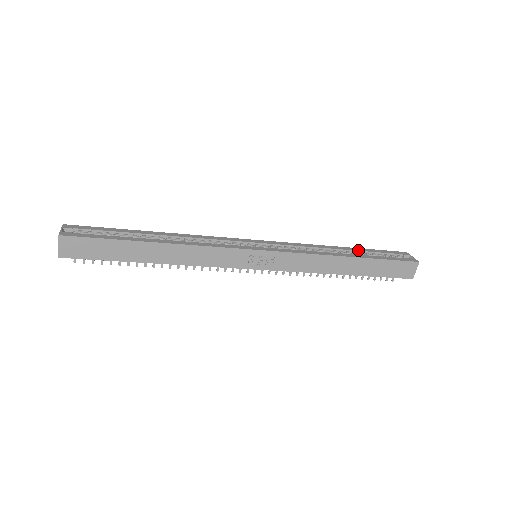
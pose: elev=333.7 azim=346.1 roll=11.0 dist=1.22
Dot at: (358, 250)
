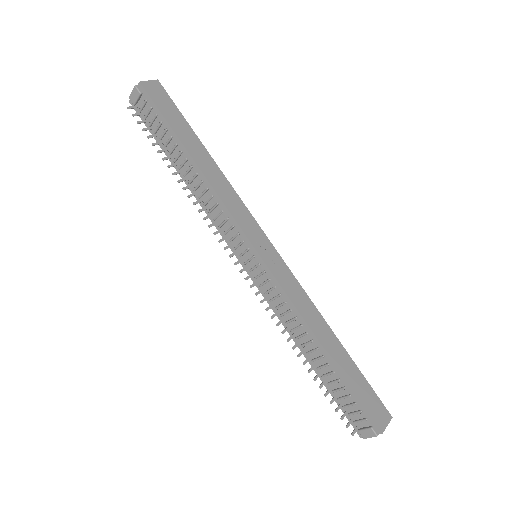
Dot at: occluded
